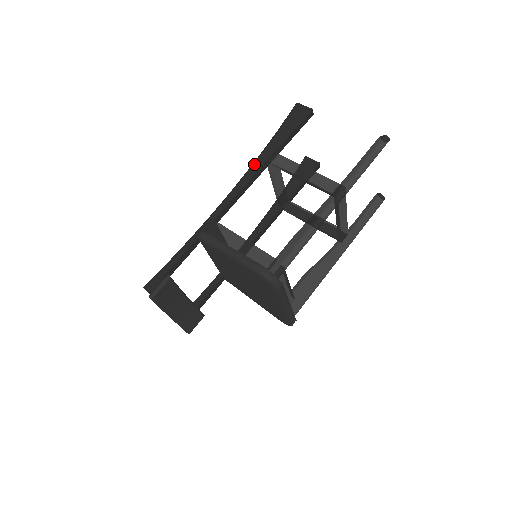
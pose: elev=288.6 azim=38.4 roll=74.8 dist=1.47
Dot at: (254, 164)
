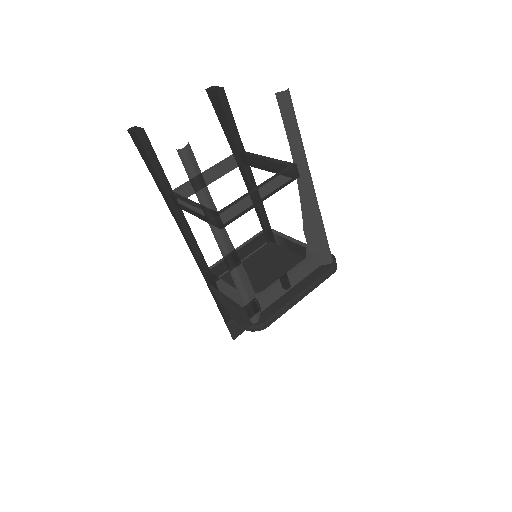
Dot at: (173, 216)
